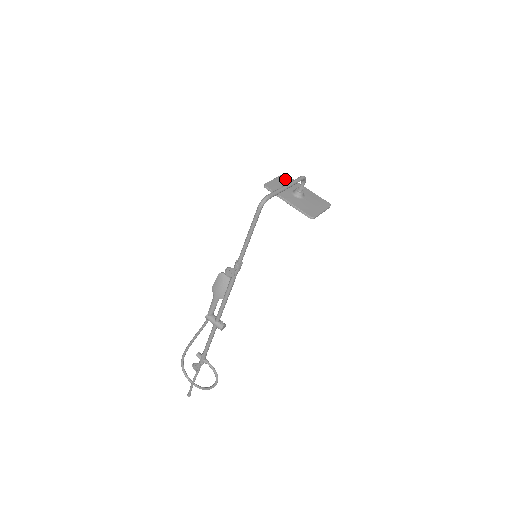
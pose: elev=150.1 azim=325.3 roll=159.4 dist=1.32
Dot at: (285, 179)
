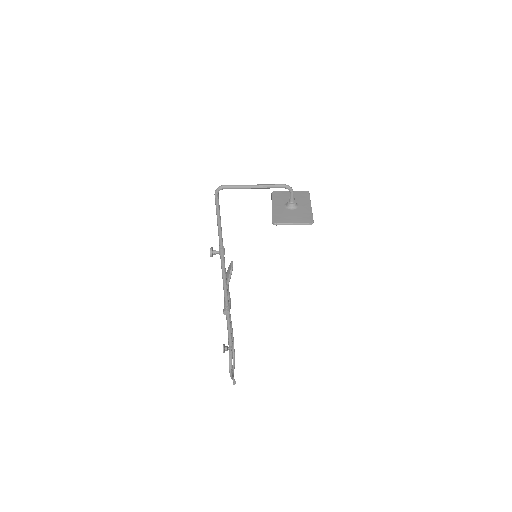
Dot at: (300, 194)
